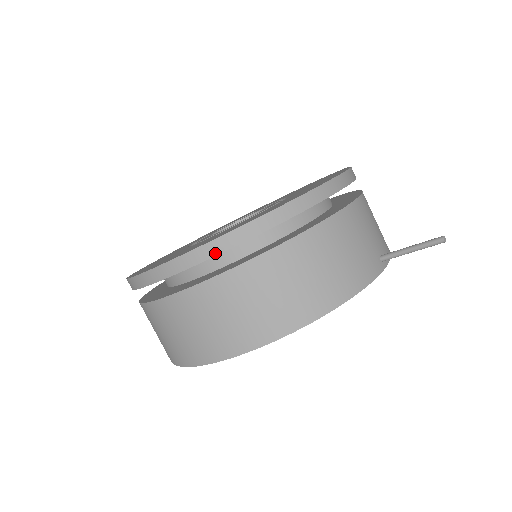
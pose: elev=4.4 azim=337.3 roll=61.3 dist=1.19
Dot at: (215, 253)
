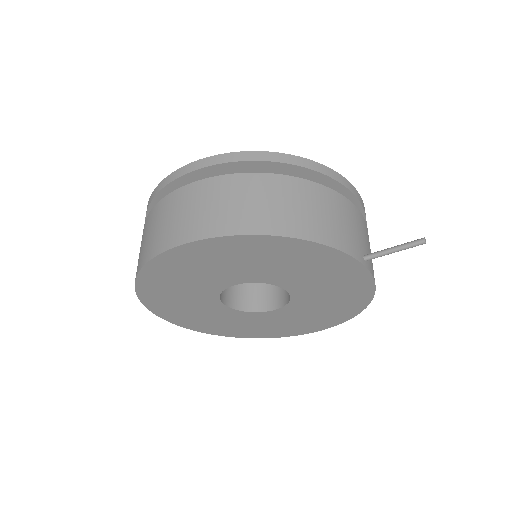
Dot at: (234, 160)
